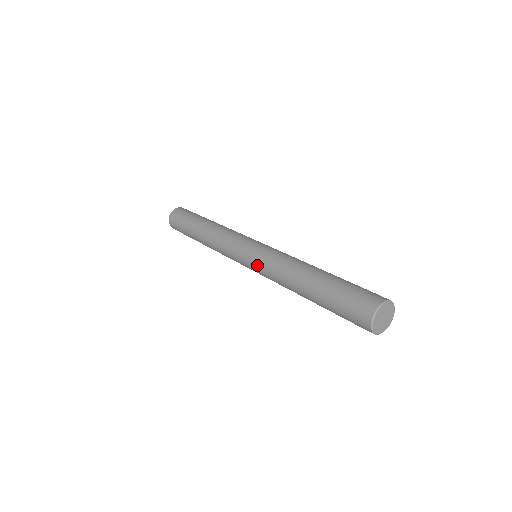
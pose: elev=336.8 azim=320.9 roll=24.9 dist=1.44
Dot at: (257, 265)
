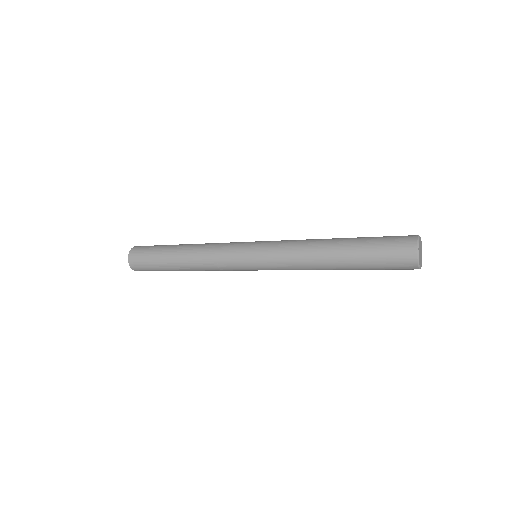
Dot at: (270, 244)
